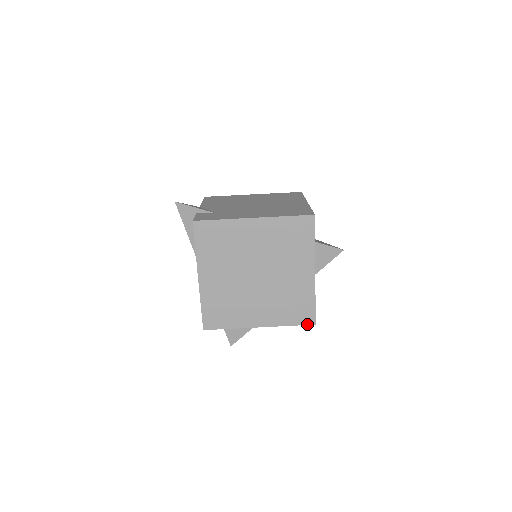
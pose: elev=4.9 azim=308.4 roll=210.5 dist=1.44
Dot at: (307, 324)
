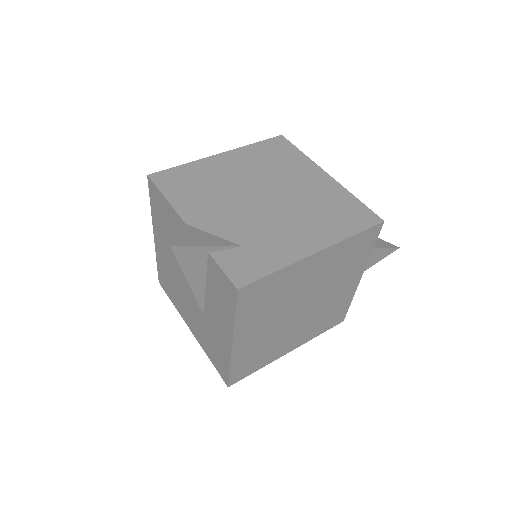
Dot at: occluded
